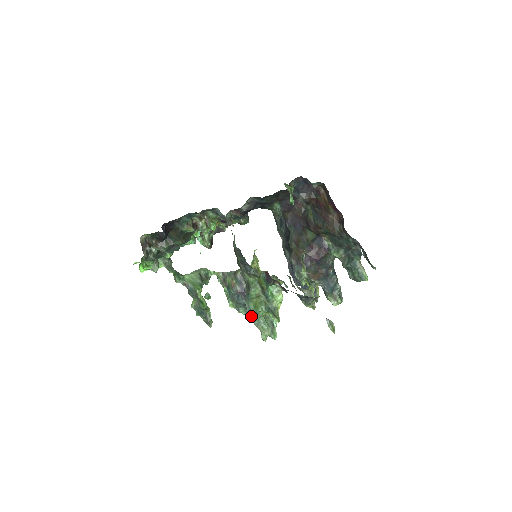
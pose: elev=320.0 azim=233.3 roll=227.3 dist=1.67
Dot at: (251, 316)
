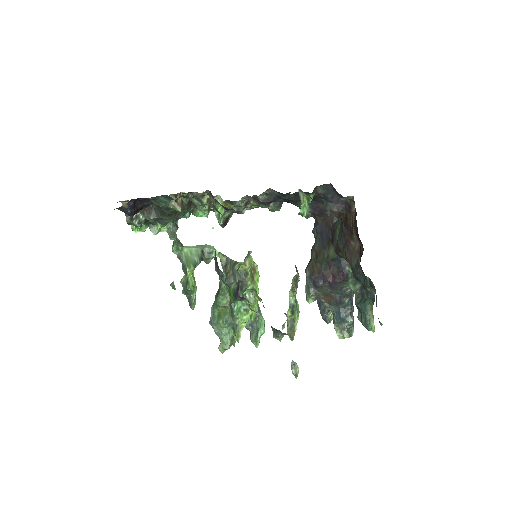
Dot at: (212, 323)
